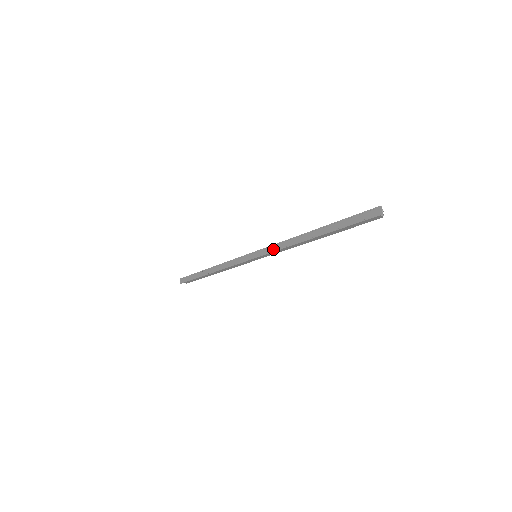
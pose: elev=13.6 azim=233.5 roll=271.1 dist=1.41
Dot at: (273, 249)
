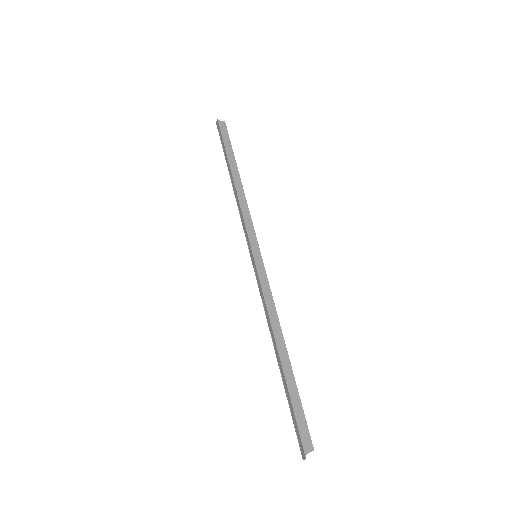
Dot at: (260, 292)
